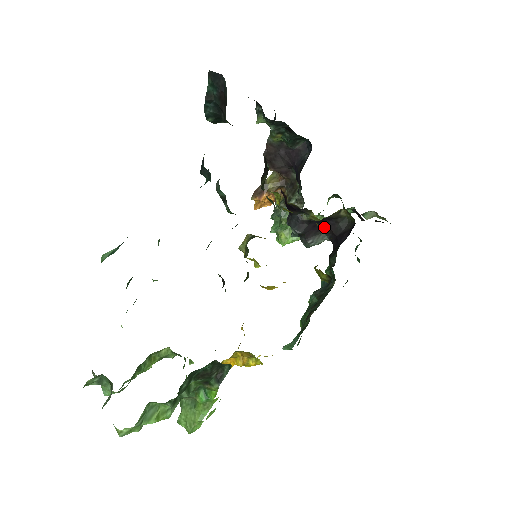
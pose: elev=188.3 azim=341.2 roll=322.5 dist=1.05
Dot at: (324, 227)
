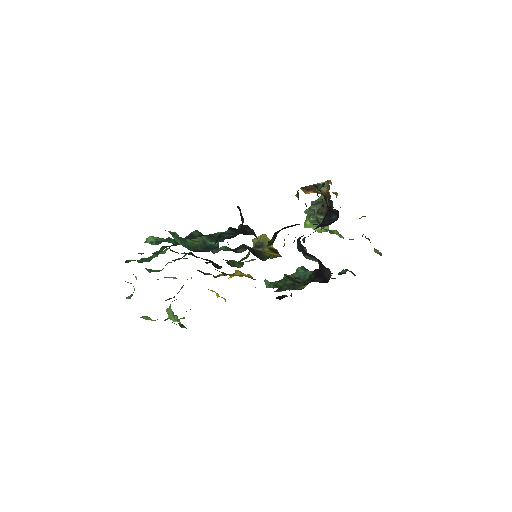
Dot at: (318, 260)
